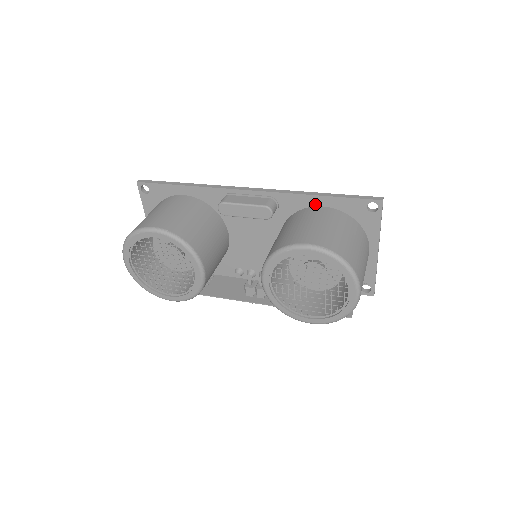
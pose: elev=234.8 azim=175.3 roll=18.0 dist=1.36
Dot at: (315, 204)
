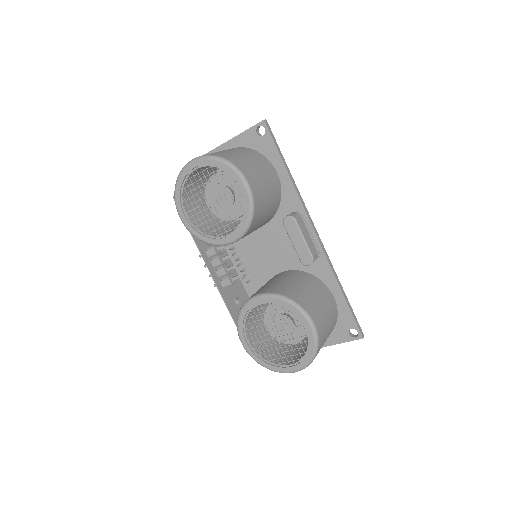
Dot at: (333, 290)
